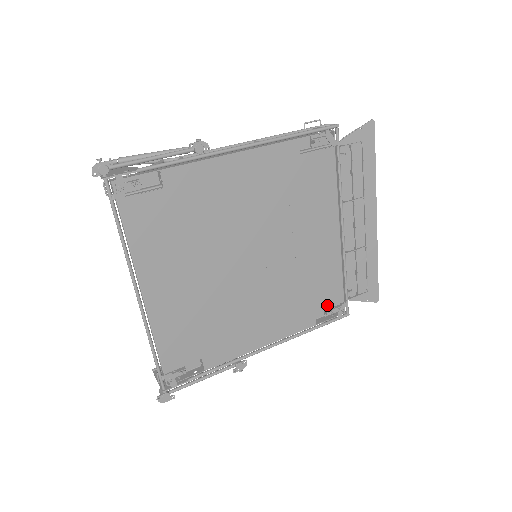
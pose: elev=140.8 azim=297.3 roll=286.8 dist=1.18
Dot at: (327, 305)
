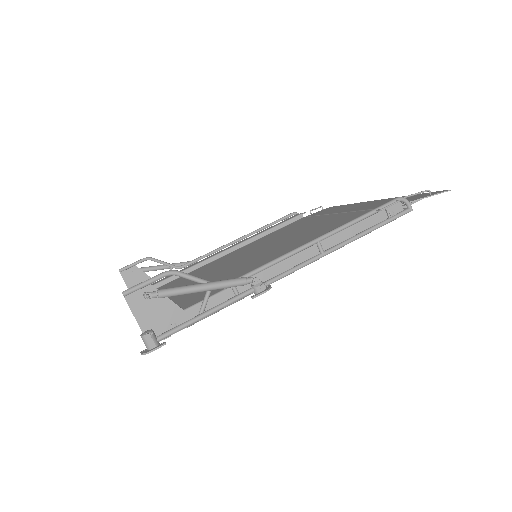
Dot at: occluded
